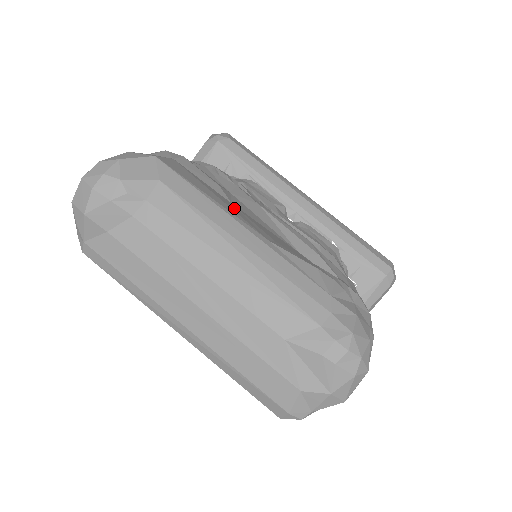
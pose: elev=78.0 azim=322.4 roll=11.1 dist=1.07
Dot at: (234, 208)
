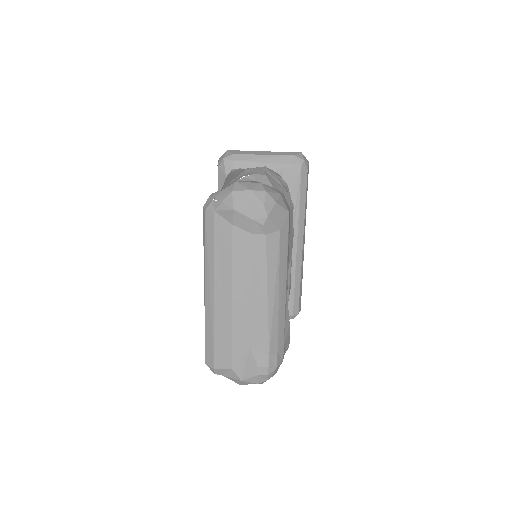
Dot at: occluded
